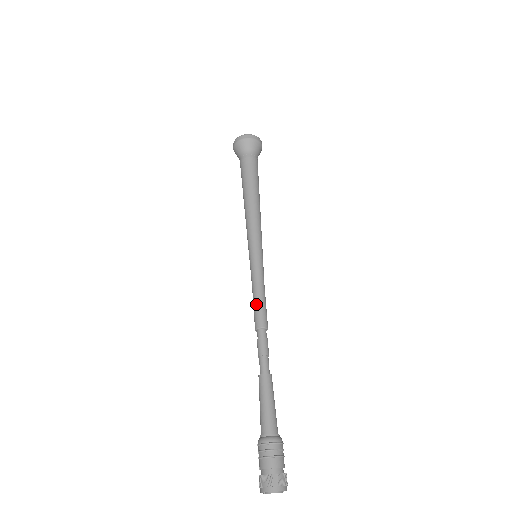
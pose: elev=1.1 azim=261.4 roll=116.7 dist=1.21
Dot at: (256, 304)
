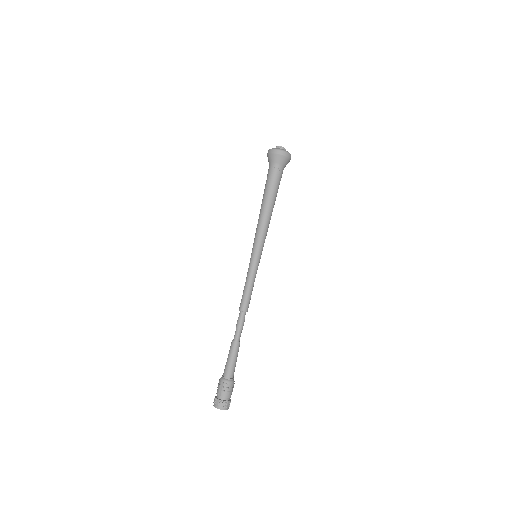
Dot at: (248, 295)
